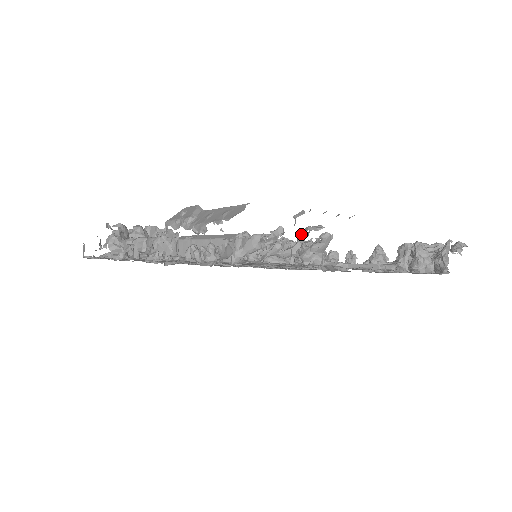
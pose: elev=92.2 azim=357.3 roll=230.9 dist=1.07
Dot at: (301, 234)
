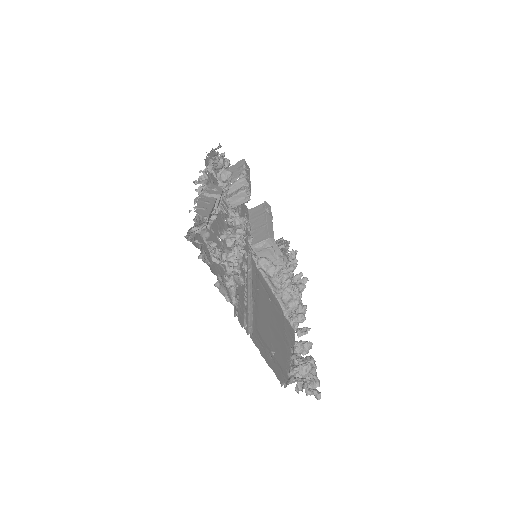
Dot at: (228, 261)
